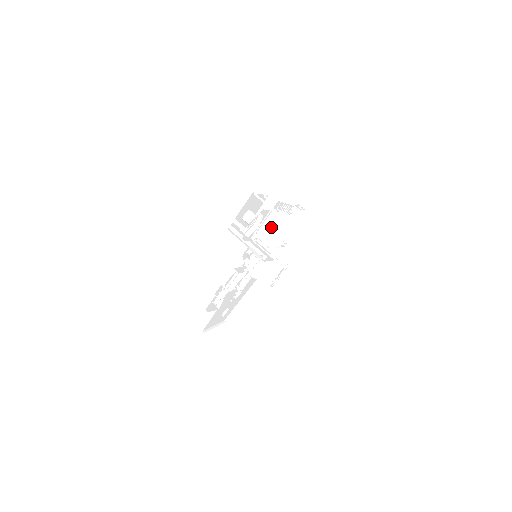
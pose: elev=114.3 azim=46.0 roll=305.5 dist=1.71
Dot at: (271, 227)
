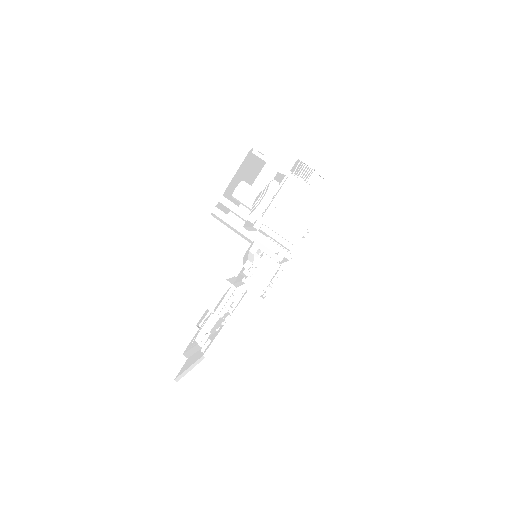
Dot at: (287, 205)
